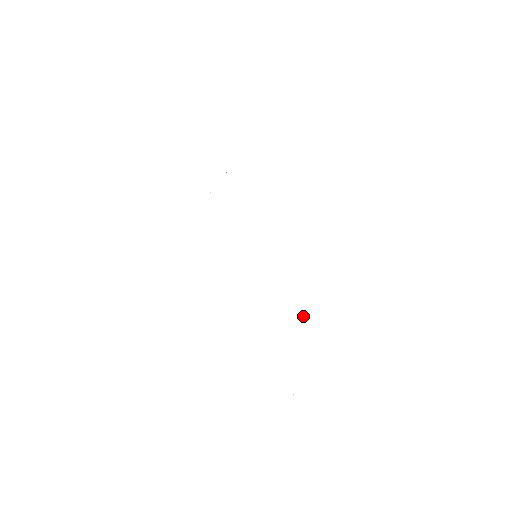
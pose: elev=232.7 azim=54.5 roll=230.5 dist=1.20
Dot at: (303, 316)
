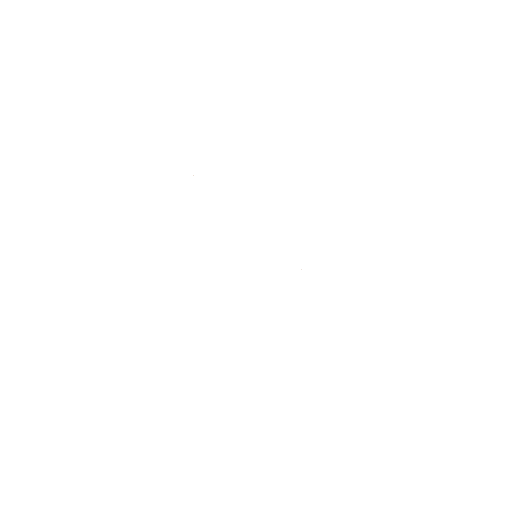
Dot at: occluded
